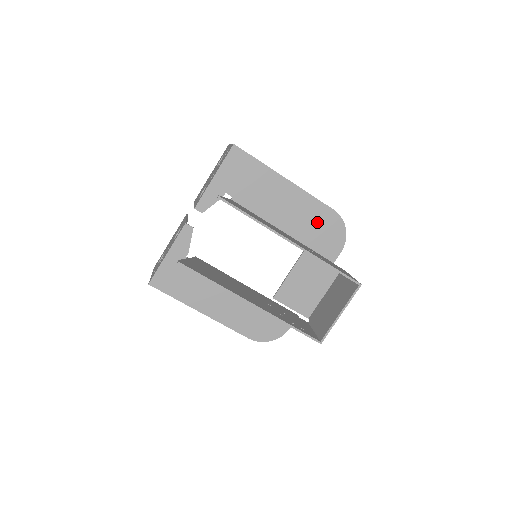
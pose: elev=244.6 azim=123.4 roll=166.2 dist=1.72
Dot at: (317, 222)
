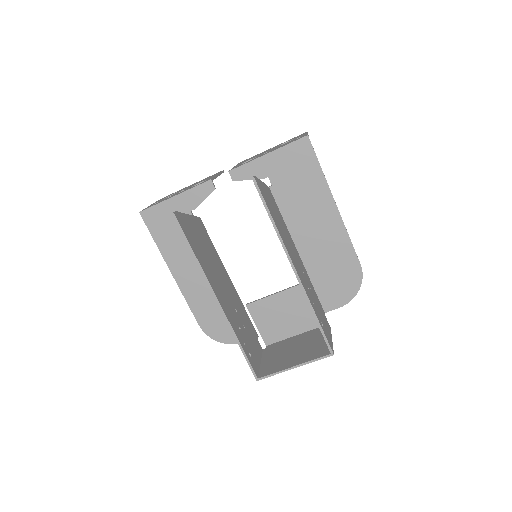
Dot at: (336, 264)
